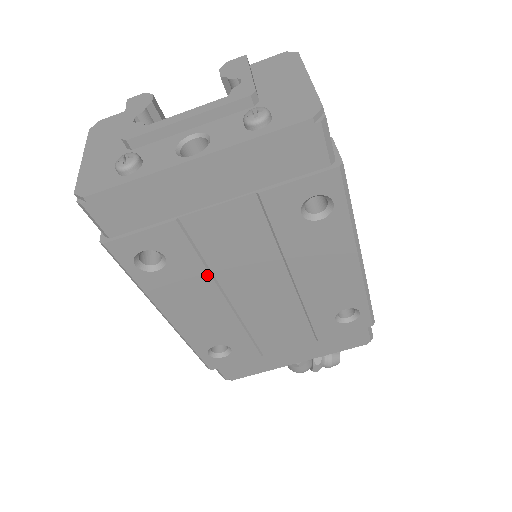
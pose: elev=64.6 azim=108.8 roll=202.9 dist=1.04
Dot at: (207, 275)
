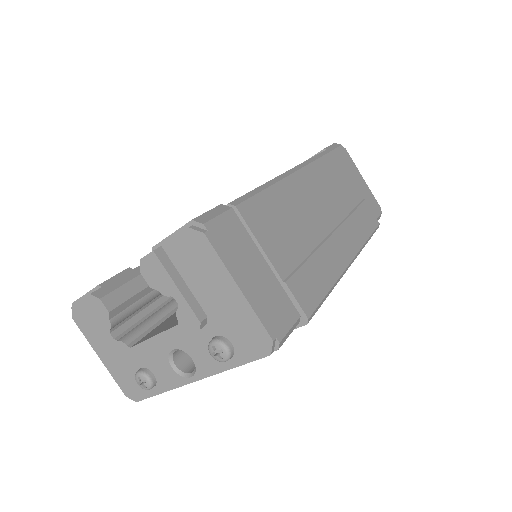
Dot at: occluded
